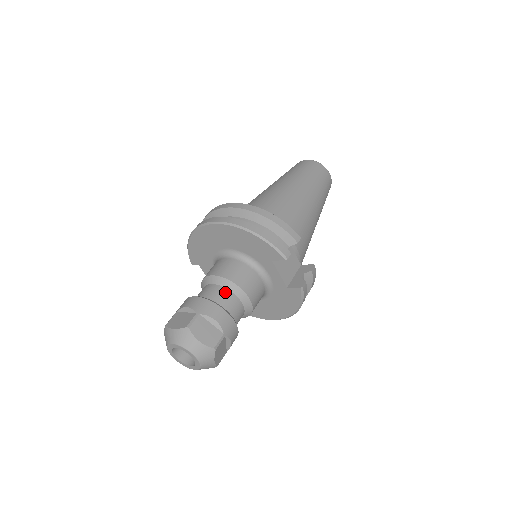
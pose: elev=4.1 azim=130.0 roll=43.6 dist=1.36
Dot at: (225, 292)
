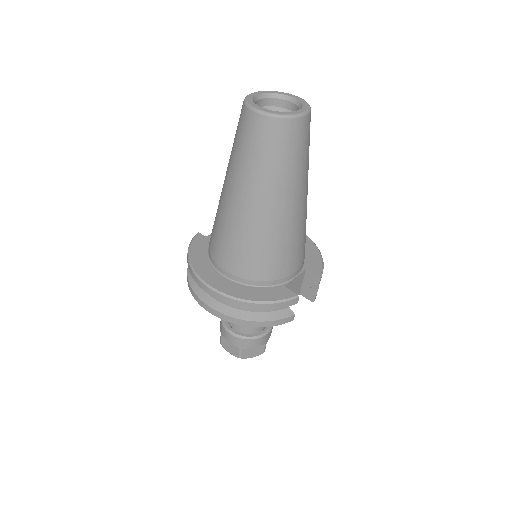
Dot at: occluded
